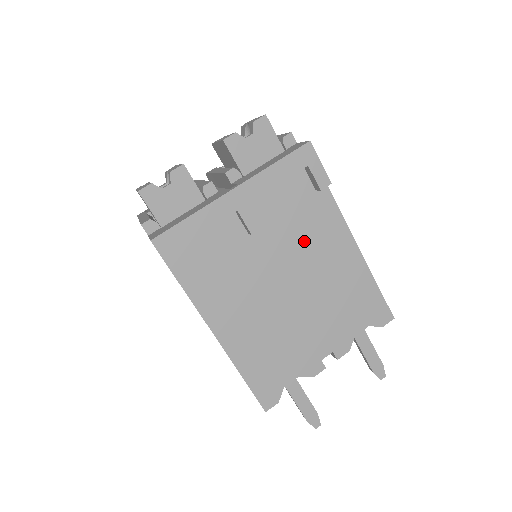
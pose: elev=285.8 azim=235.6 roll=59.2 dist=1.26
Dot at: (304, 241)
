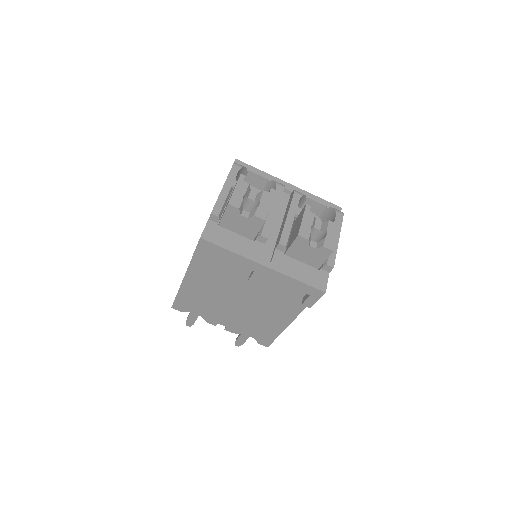
Dot at: (270, 300)
